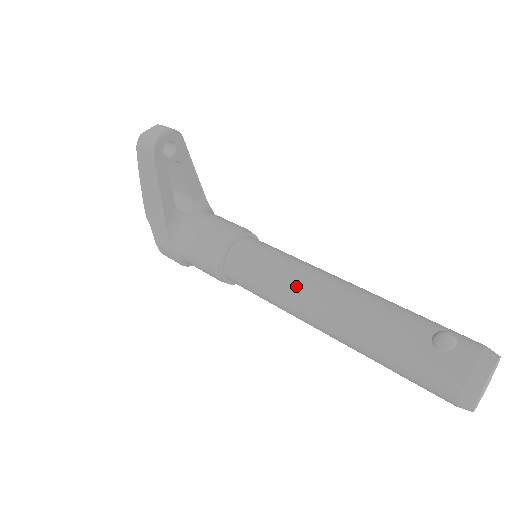
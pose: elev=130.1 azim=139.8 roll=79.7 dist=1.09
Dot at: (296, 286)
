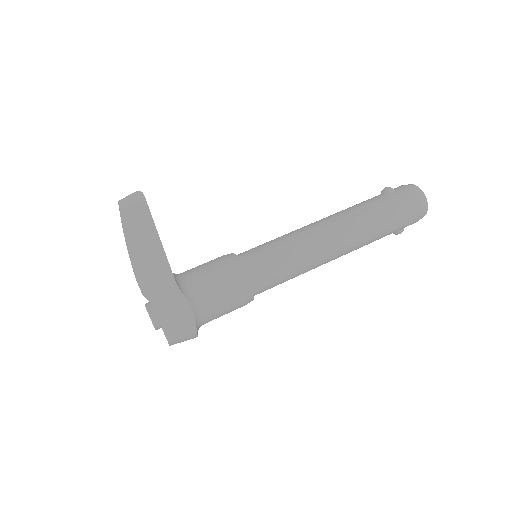
Dot at: (305, 233)
